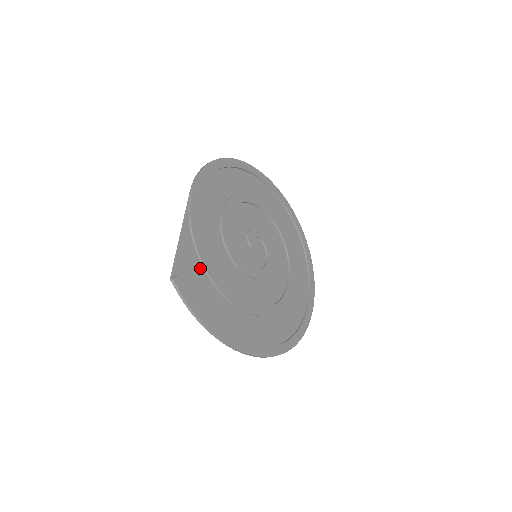
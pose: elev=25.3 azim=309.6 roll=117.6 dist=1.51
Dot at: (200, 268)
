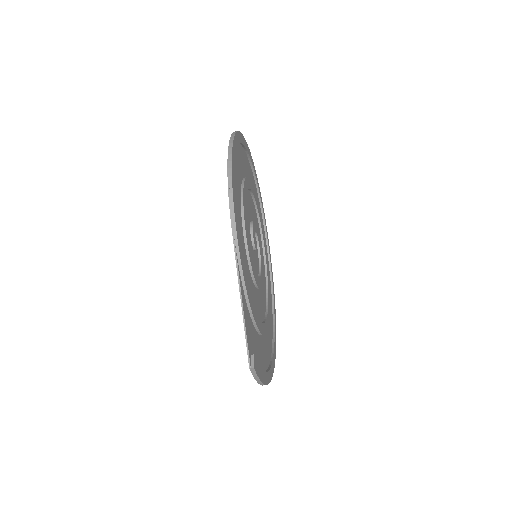
Dot at: (252, 325)
